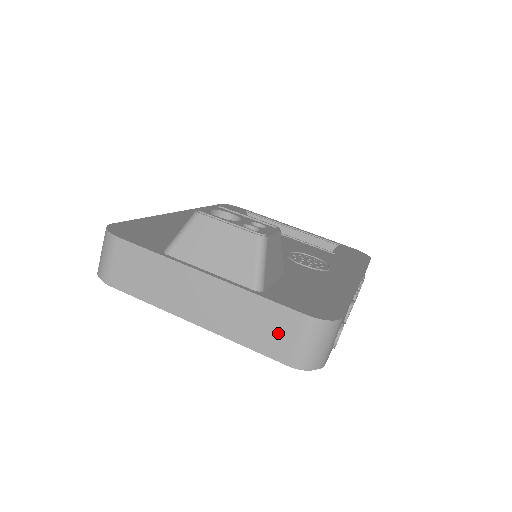
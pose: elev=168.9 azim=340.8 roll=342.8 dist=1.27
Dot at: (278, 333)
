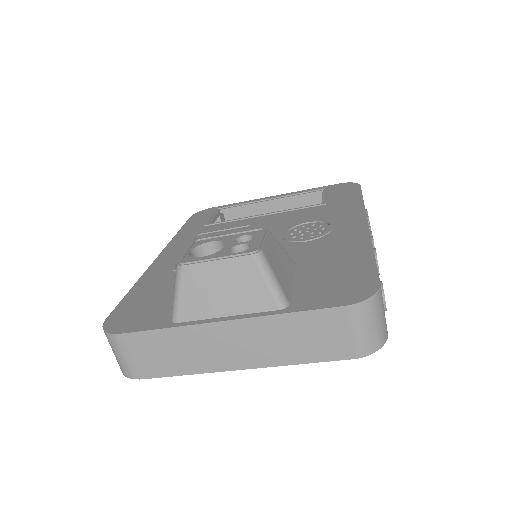
Dot at: (328, 336)
